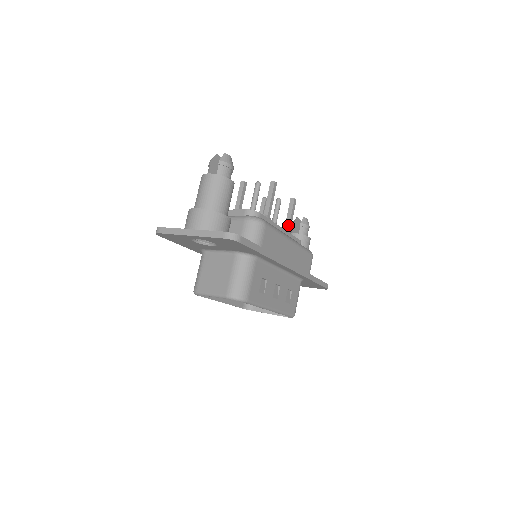
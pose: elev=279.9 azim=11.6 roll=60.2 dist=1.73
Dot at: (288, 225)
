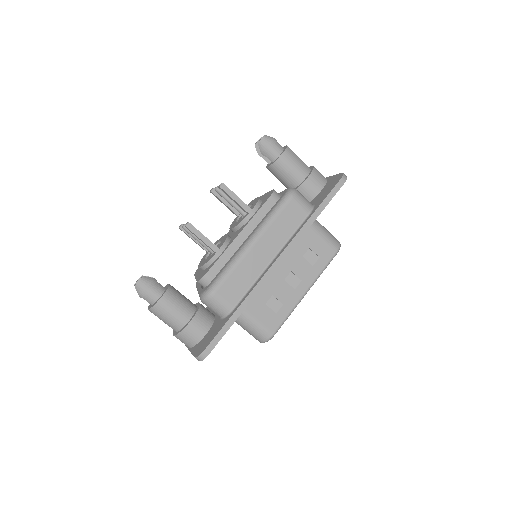
Dot at: (244, 210)
